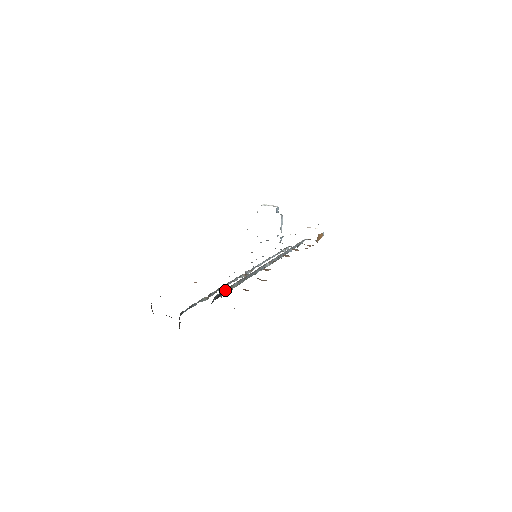
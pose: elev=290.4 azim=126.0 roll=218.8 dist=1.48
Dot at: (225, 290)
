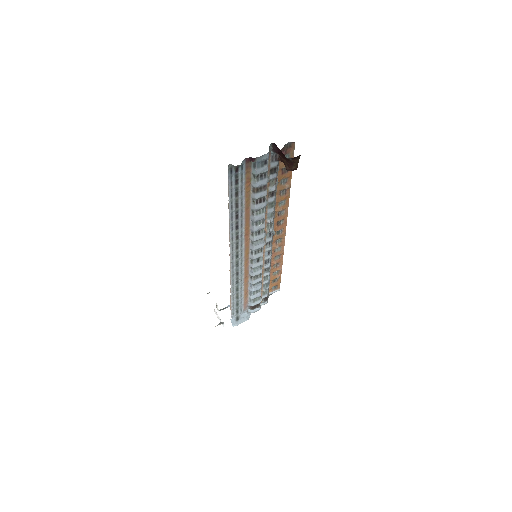
Dot at: (278, 166)
